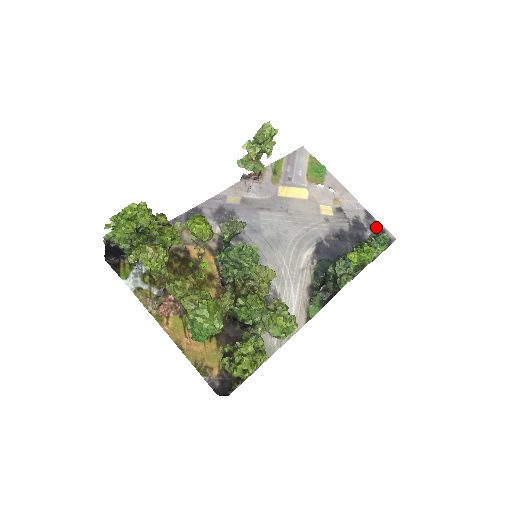
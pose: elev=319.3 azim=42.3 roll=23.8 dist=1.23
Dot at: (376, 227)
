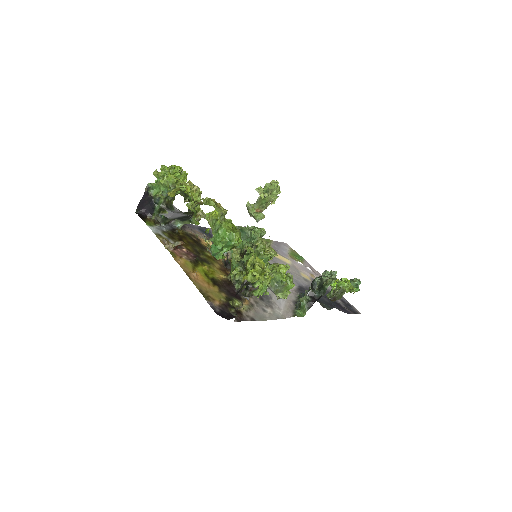
Dot at: (345, 301)
